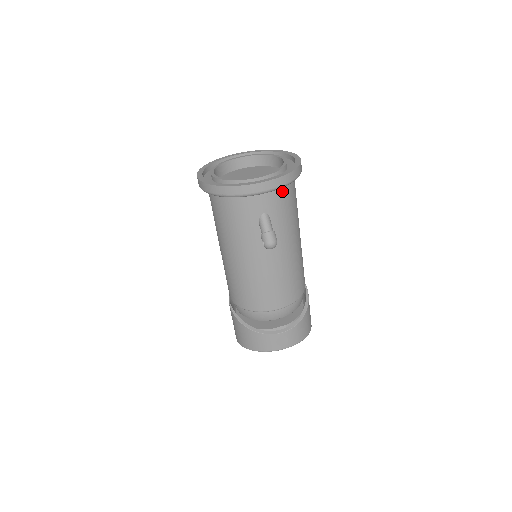
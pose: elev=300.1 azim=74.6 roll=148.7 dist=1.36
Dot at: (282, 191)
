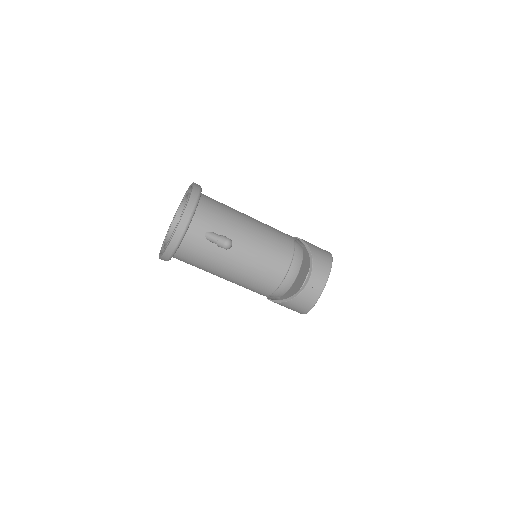
Dot at: (200, 211)
